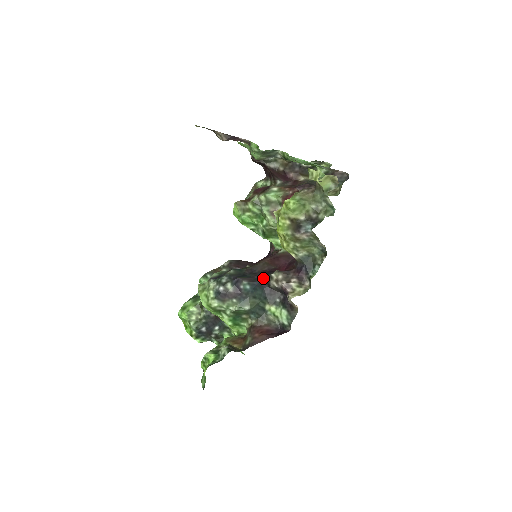
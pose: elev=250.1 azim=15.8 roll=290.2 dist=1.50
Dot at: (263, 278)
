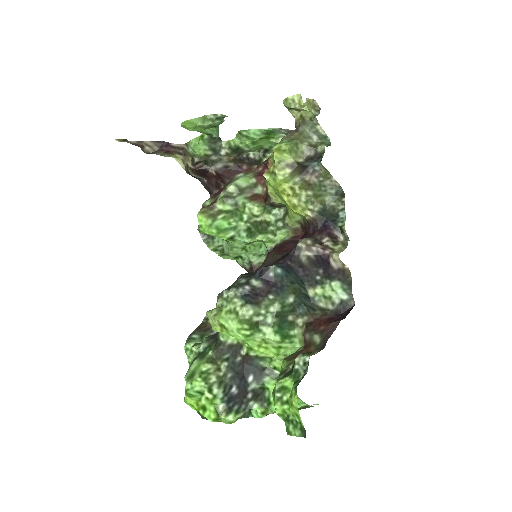
Dot at: (288, 258)
